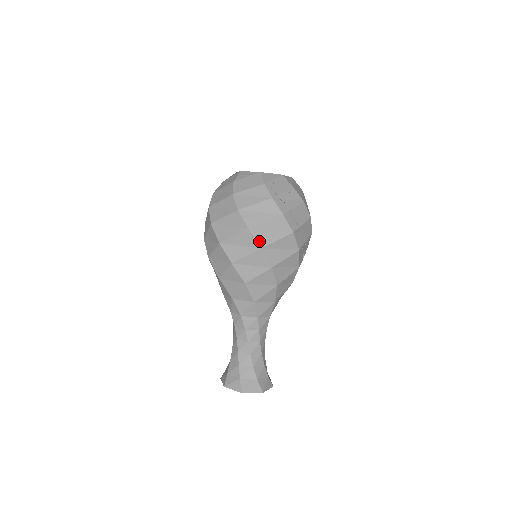
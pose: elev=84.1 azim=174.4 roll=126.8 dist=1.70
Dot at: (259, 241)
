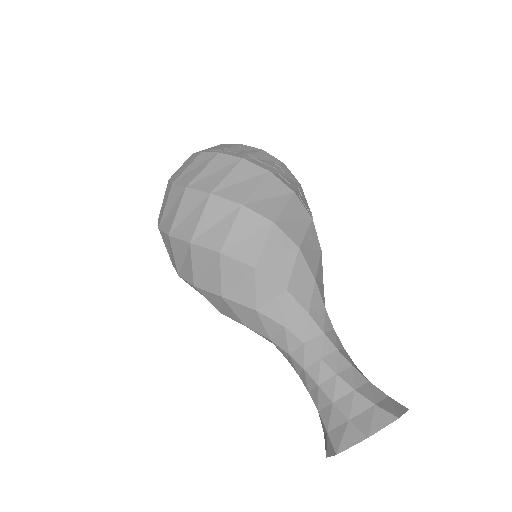
Dot at: (233, 199)
